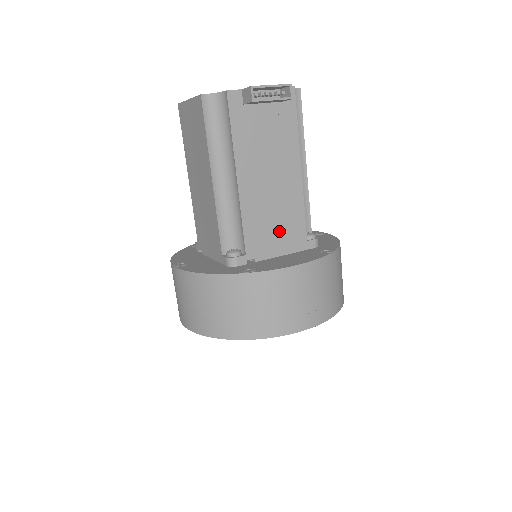
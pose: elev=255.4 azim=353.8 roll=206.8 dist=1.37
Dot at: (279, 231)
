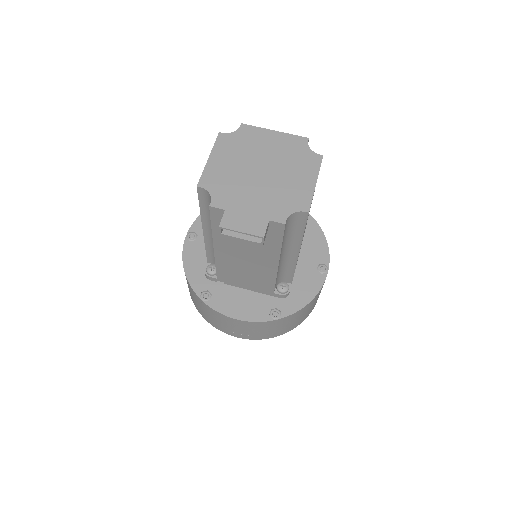
Dot at: (248, 281)
